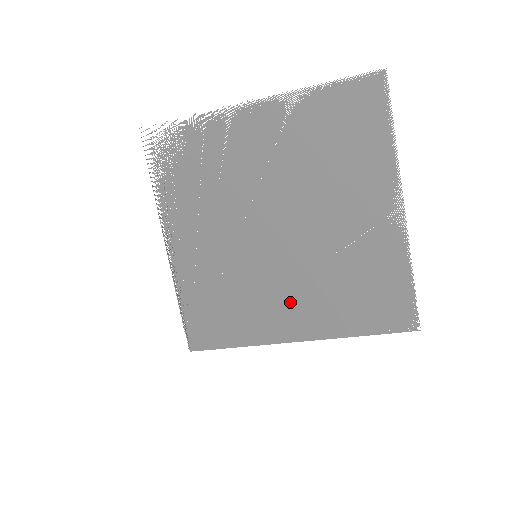
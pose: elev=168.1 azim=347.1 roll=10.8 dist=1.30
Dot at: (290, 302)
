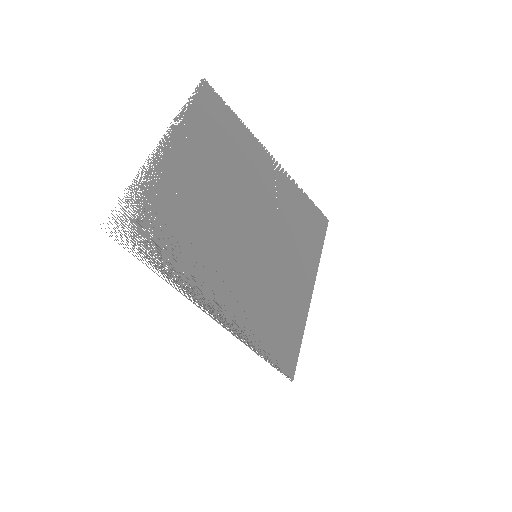
Dot at: (291, 267)
